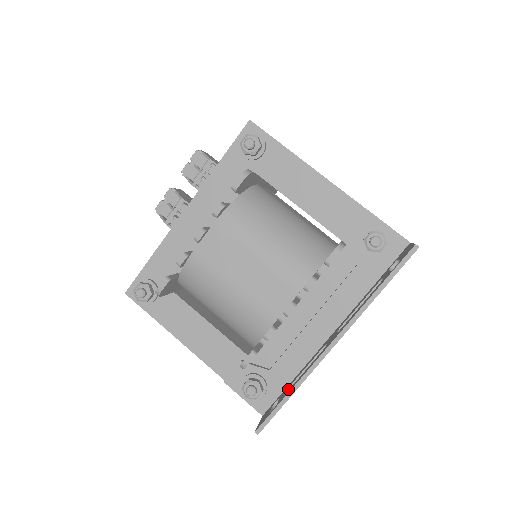
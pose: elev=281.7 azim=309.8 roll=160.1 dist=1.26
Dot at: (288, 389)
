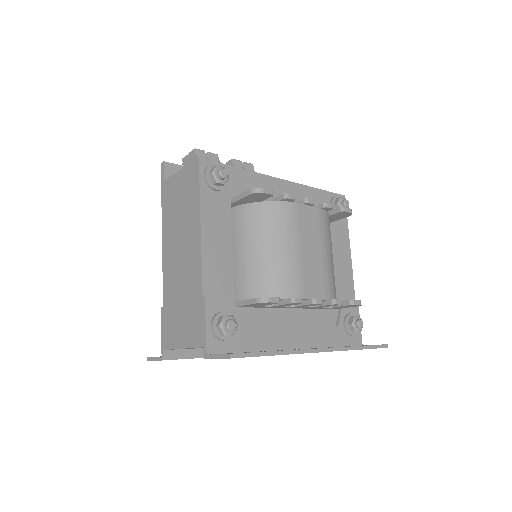
Dot at: occluded
